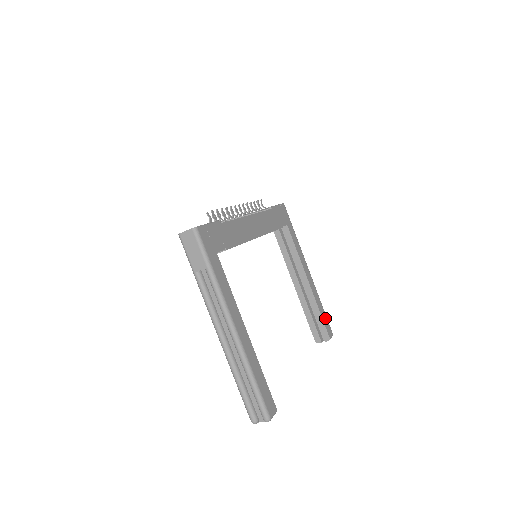
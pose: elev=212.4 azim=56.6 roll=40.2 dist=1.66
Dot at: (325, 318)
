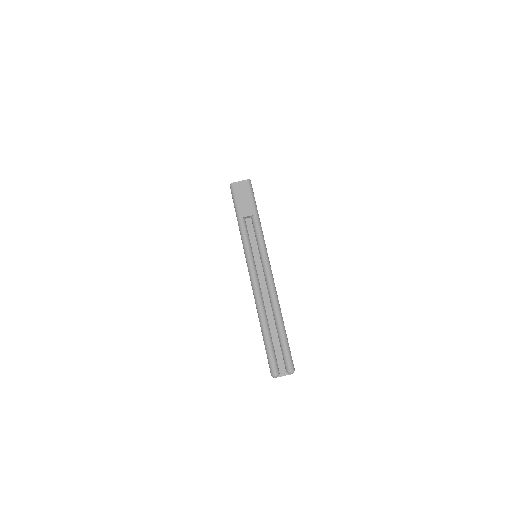
Dot at: occluded
